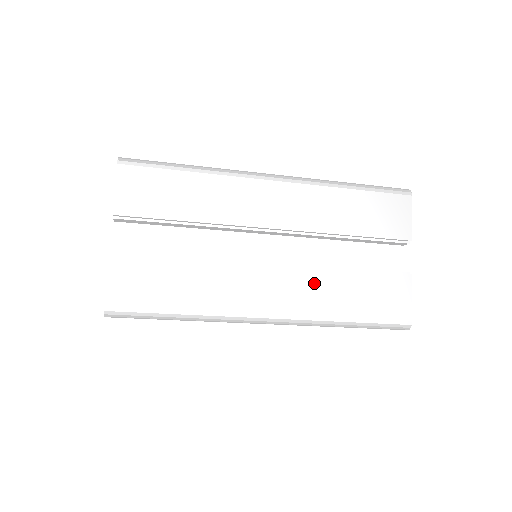
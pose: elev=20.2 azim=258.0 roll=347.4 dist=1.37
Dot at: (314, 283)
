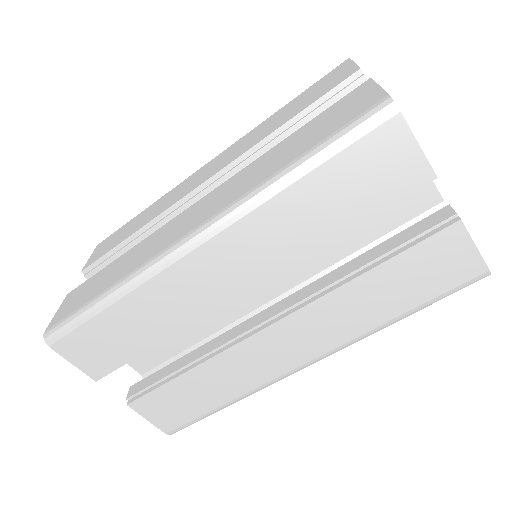
Dot at: (242, 177)
